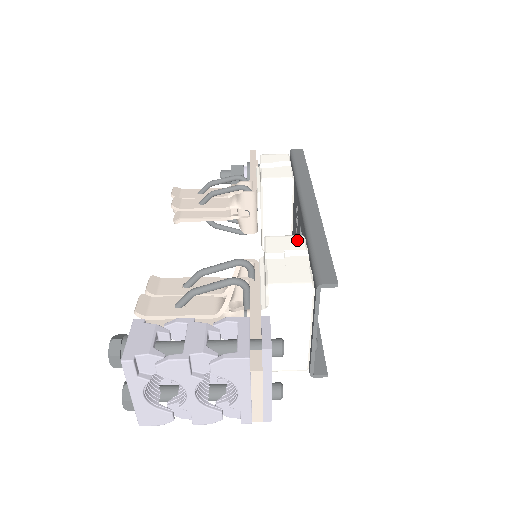
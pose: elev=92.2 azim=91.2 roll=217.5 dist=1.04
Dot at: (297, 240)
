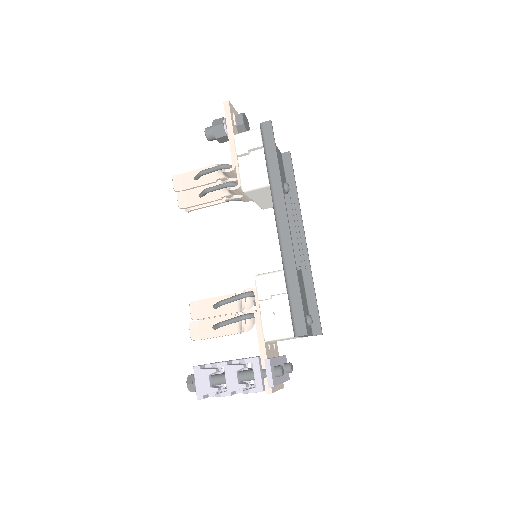
Dot at: (278, 281)
